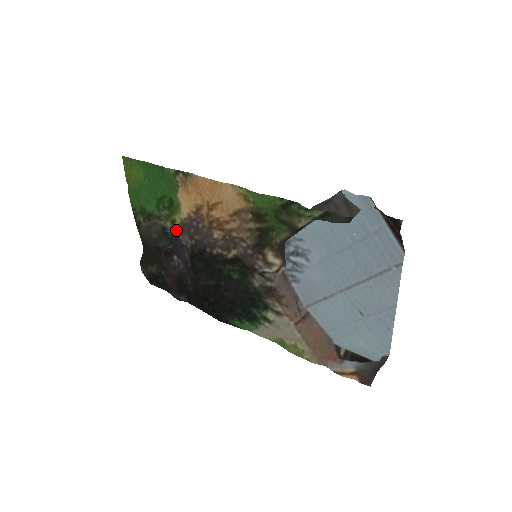
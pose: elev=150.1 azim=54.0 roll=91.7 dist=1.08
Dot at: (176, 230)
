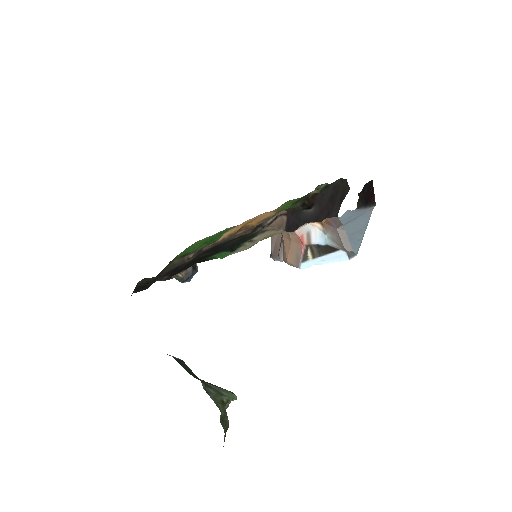
Dot at: (204, 248)
